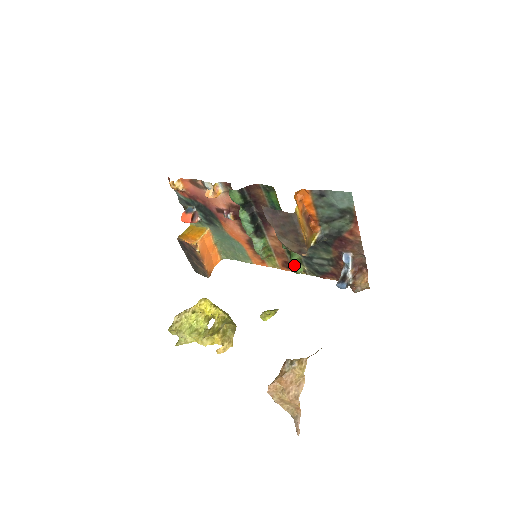
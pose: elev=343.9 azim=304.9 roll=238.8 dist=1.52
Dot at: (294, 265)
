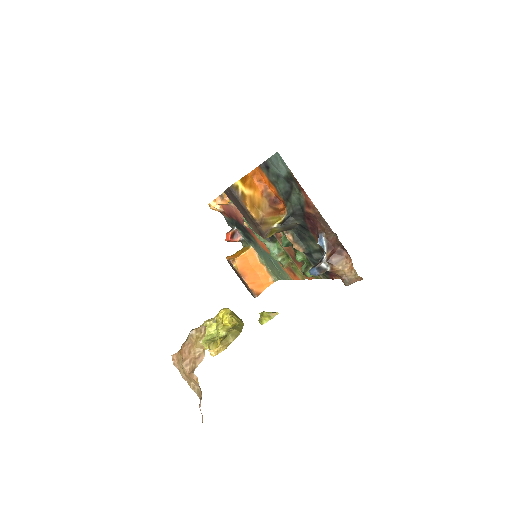
Dot at: (304, 267)
